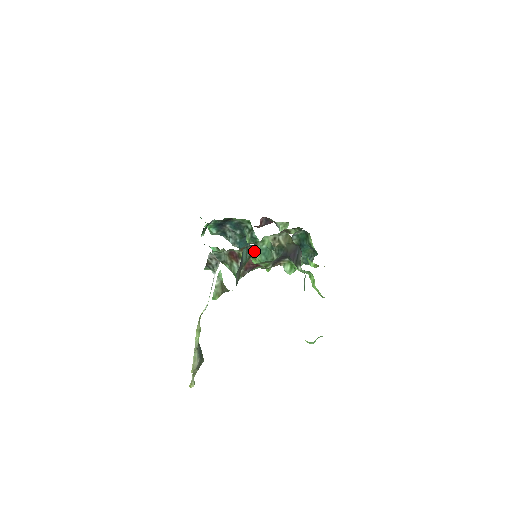
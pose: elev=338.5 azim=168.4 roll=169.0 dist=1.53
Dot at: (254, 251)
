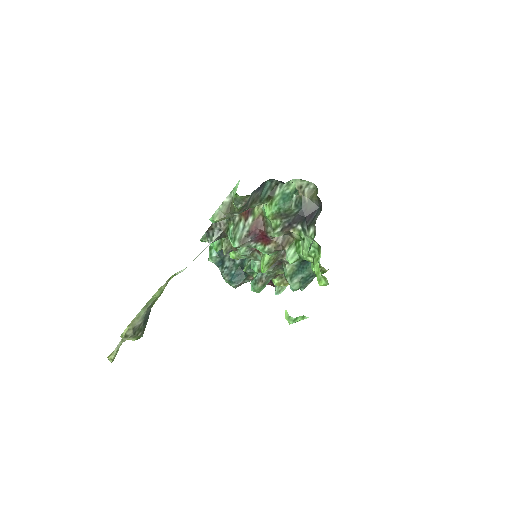
Dot at: (275, 193)
